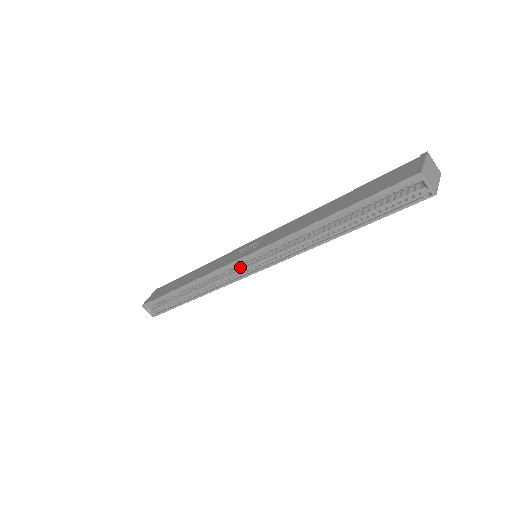
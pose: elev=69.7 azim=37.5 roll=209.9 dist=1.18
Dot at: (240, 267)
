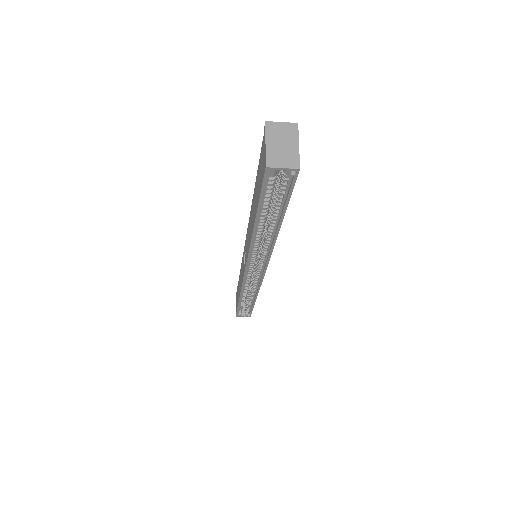
Dot at: (254, 271)
